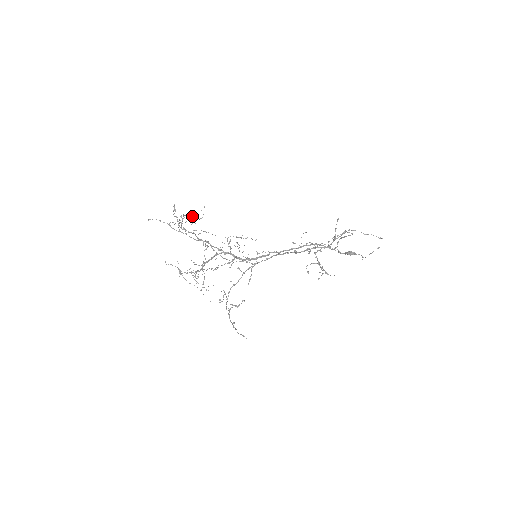
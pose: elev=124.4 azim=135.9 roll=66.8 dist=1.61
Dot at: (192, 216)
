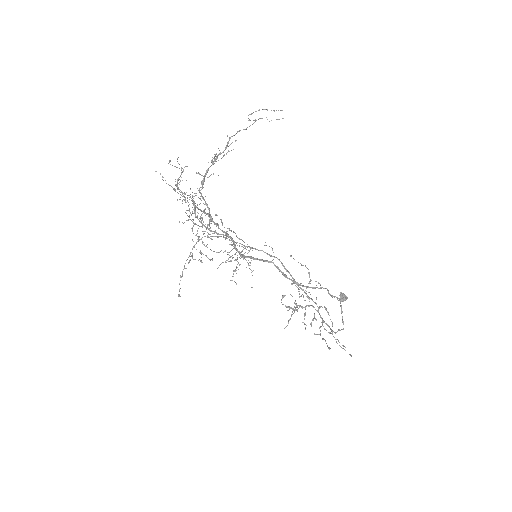
Dot at: (255, 120)
